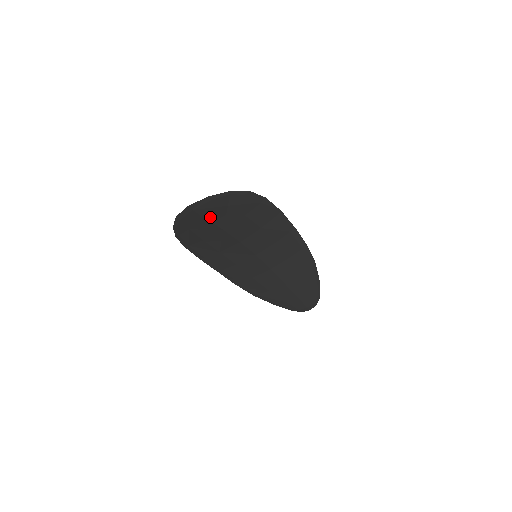
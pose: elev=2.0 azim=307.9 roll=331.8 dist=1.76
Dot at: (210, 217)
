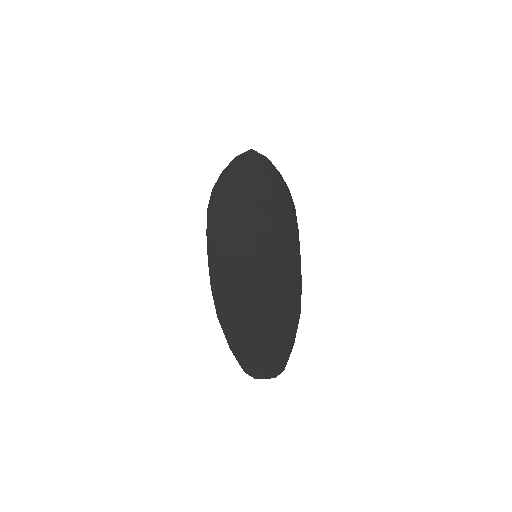
Dot at: (255, 176)
